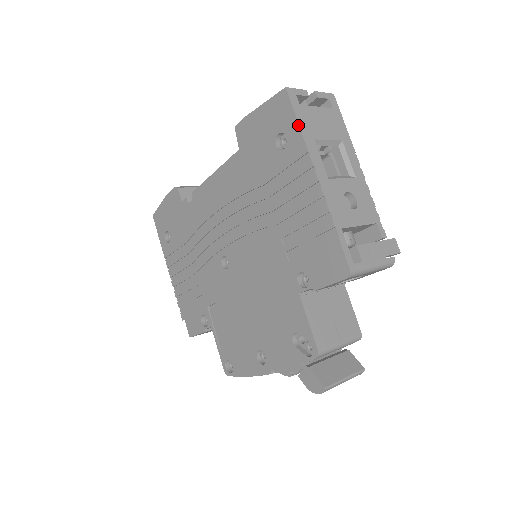
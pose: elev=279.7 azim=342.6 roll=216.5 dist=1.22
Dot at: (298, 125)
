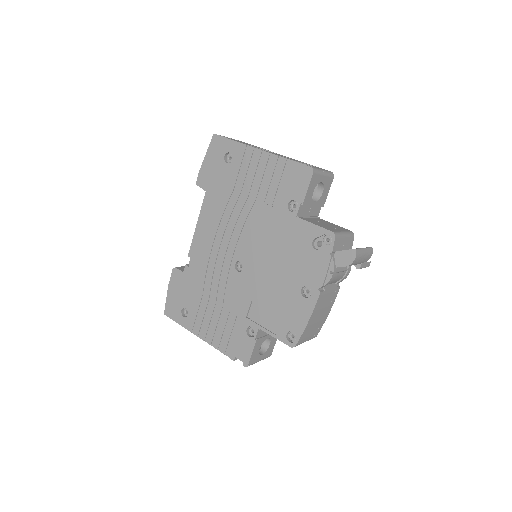
Dot at: (232, 140)
